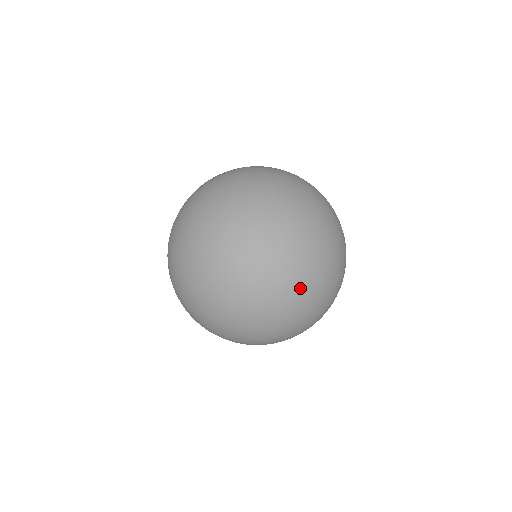
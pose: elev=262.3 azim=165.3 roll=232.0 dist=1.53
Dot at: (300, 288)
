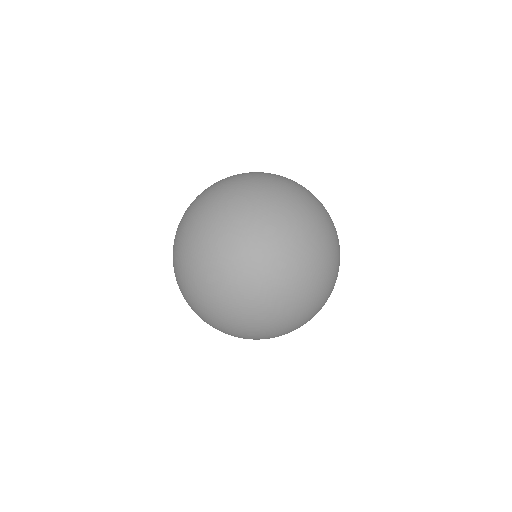
Dot at: (293, 189)
